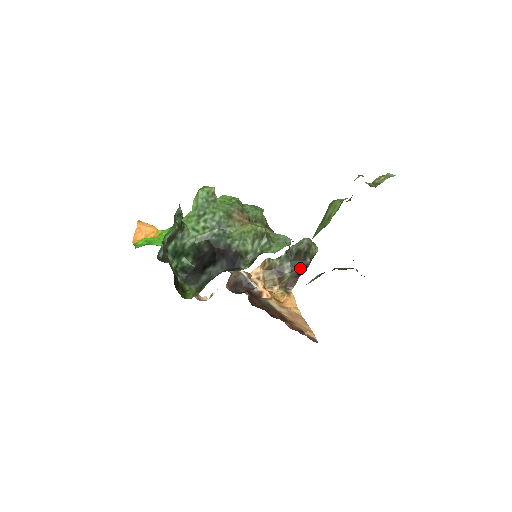
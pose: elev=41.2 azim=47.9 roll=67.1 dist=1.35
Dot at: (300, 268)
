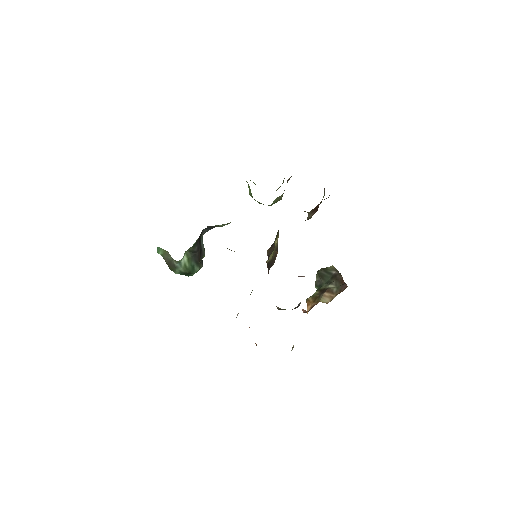
Dot at: (335, 279)
